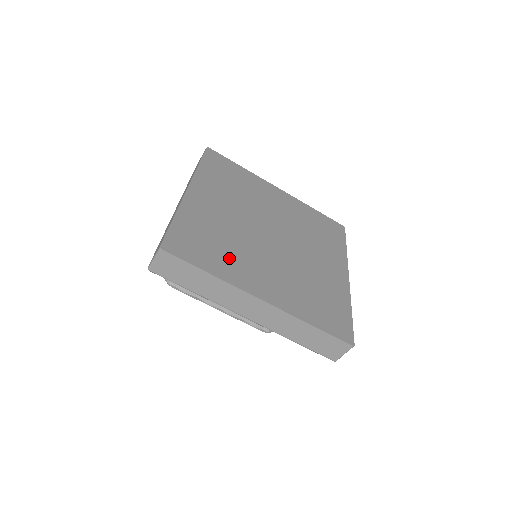
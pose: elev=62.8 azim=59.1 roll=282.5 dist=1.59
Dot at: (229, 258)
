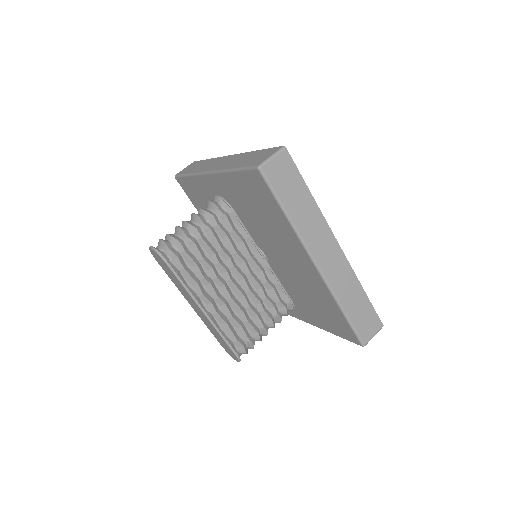
Dot at: occluded
